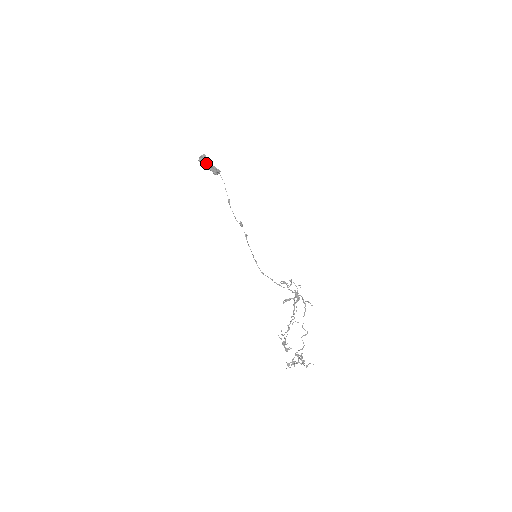
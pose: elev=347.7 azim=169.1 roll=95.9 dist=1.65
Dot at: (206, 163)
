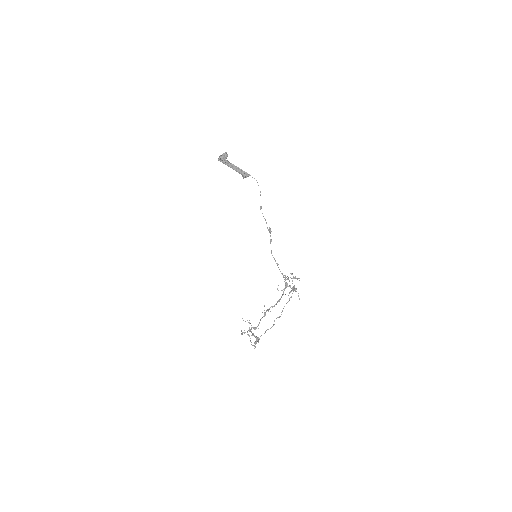
Dot at: (230, 163)
